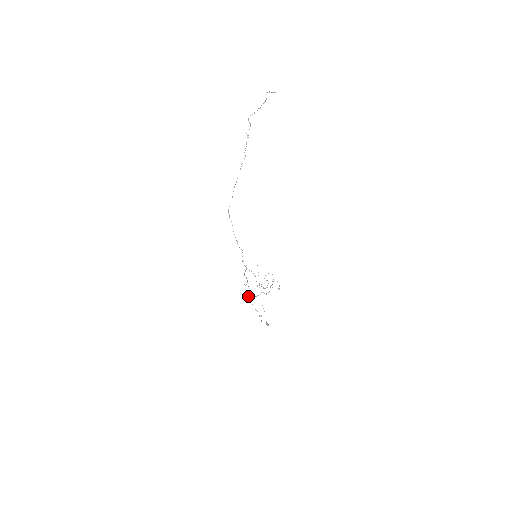
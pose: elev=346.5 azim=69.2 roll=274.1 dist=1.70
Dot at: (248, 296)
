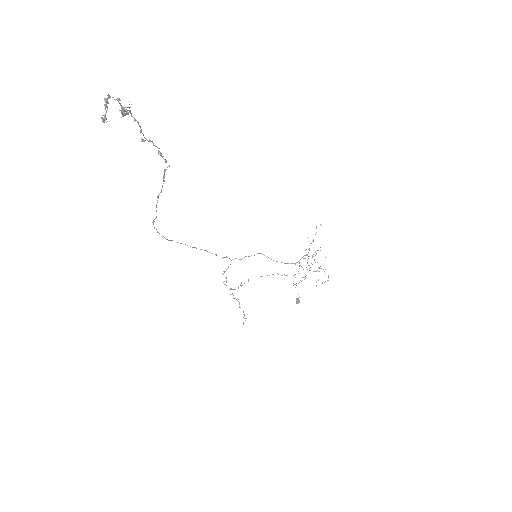
Dot at: occluded
